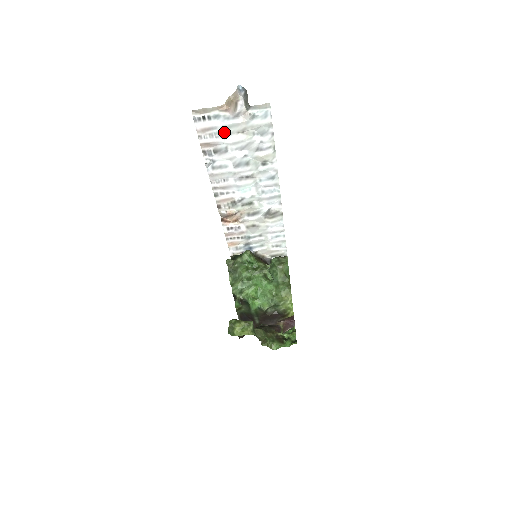
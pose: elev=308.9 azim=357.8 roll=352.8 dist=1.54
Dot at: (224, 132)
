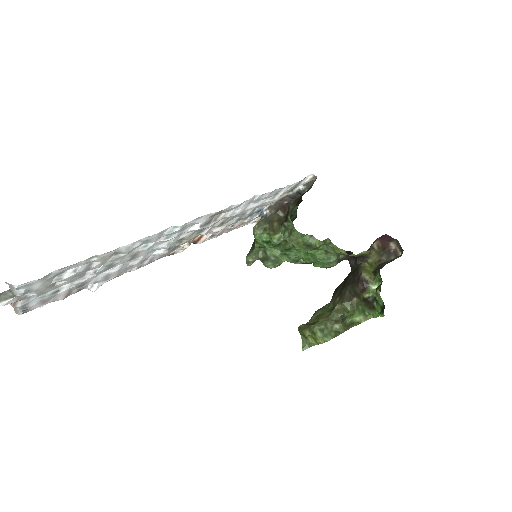
Dot at: (51, 292)
